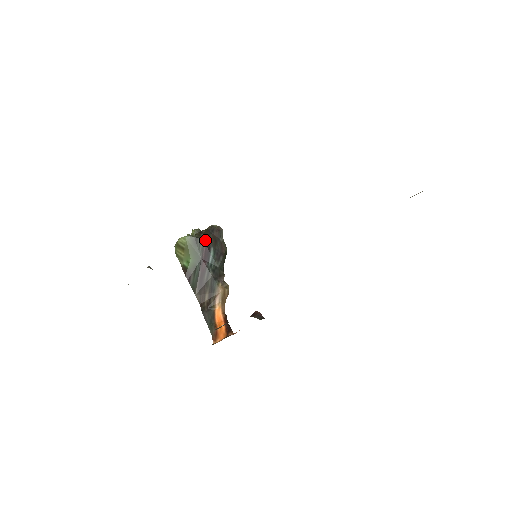
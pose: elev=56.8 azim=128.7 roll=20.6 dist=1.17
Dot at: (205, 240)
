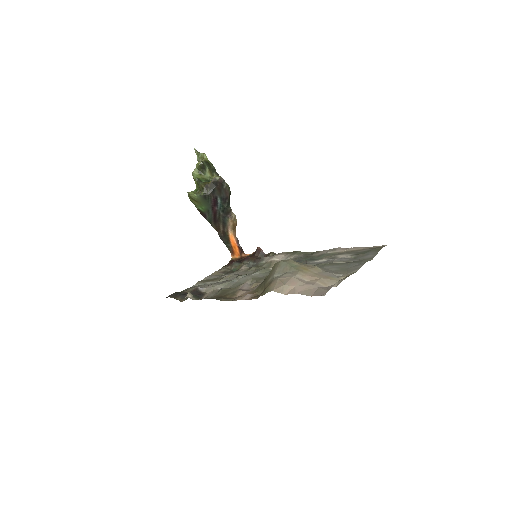
Dot at: (212, 194)
